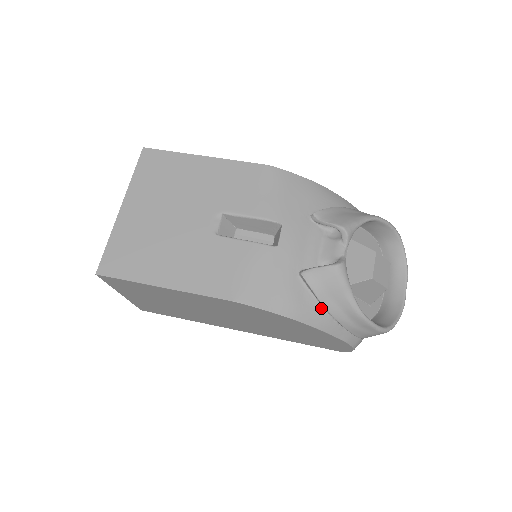
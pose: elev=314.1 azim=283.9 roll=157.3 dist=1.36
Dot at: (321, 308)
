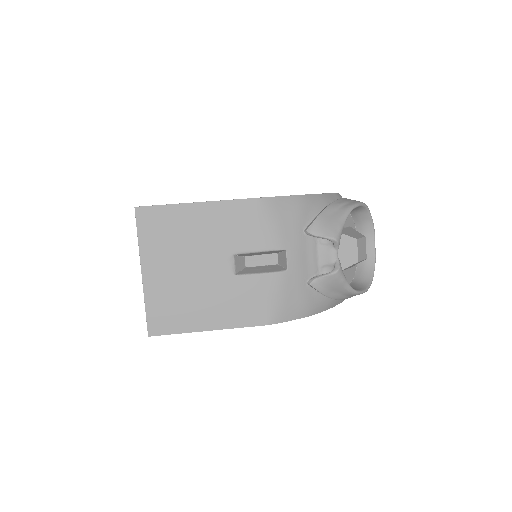
Dot at: (326, 298)
